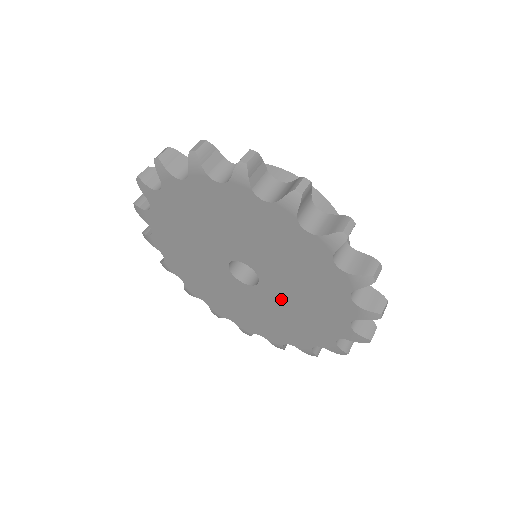
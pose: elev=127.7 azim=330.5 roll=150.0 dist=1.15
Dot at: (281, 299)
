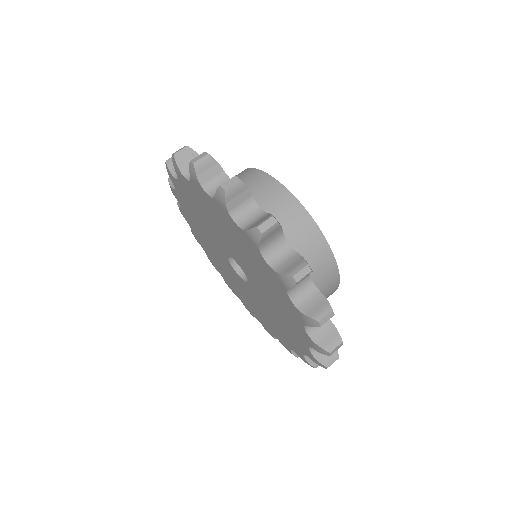
Dot at: (264, 302)
